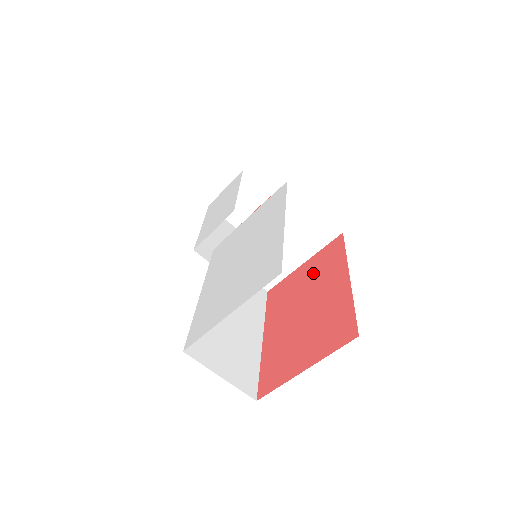
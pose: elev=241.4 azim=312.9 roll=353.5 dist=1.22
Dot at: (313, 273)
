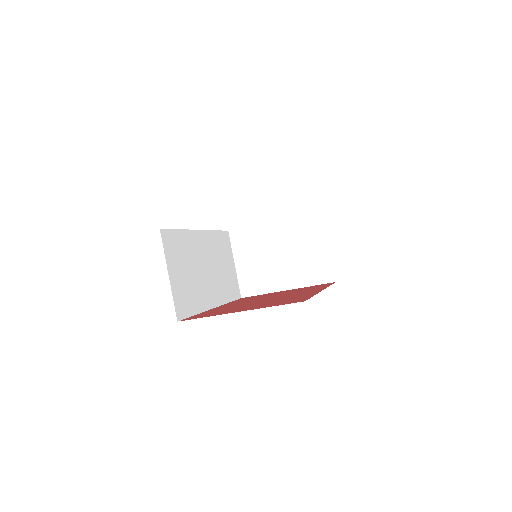
Dot at: (292, 291)
